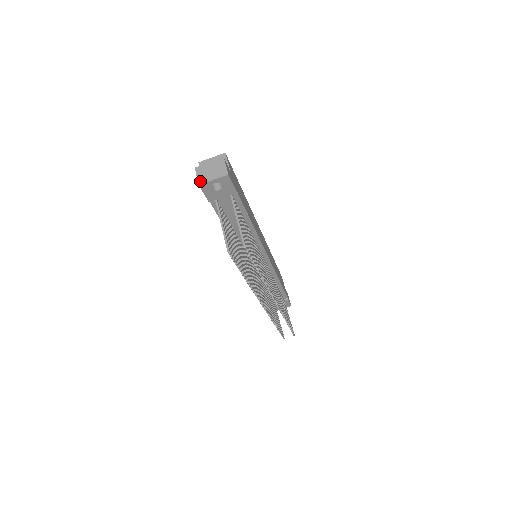
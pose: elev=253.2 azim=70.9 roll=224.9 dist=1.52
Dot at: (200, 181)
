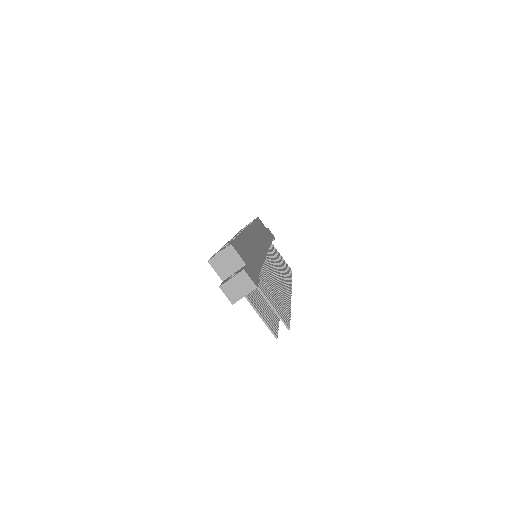
Dot at: (232, 301)
